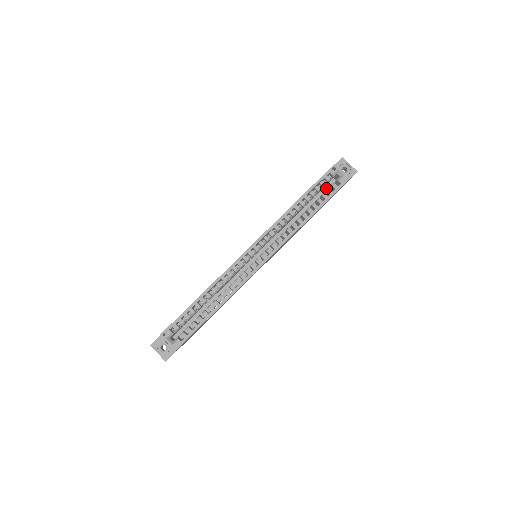
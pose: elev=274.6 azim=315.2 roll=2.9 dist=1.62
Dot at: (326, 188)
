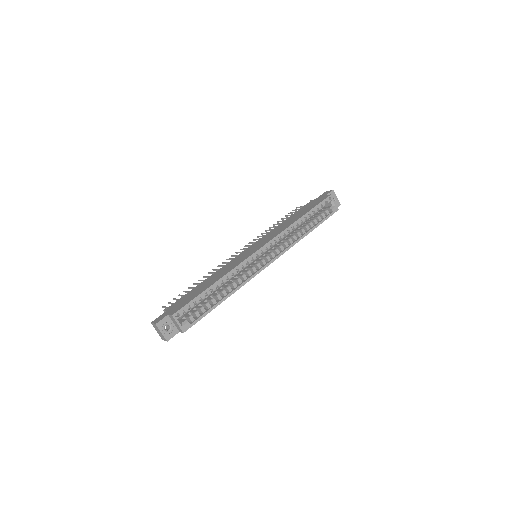
Dot at: occluded
